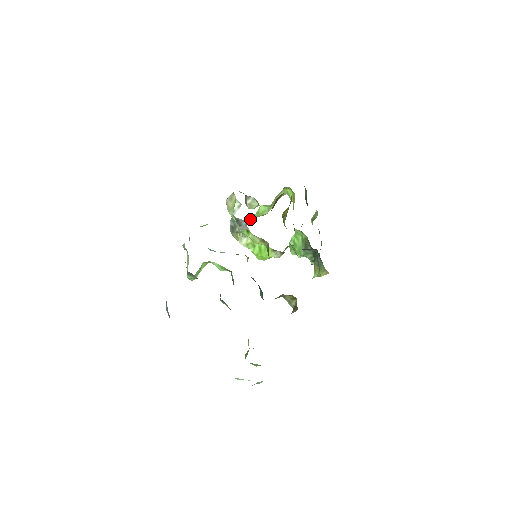
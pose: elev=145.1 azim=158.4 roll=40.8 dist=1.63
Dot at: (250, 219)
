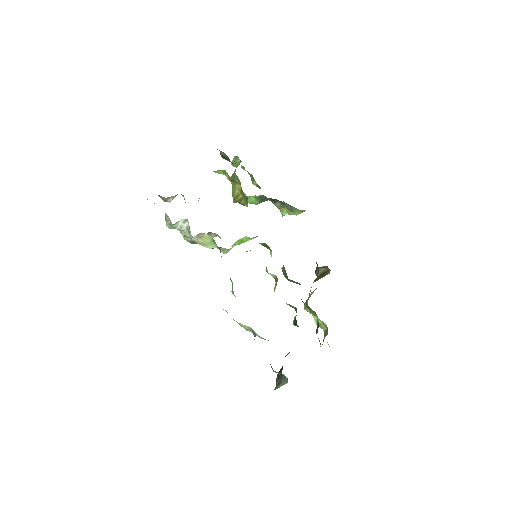
Dot at: occluded
